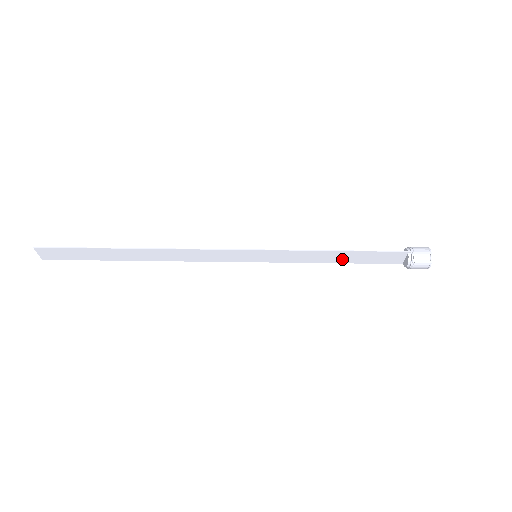
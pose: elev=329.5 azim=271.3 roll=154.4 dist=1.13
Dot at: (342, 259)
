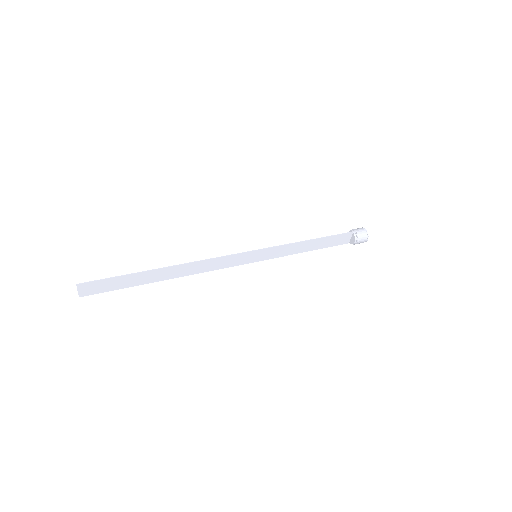
Dot at: (313, 247)
